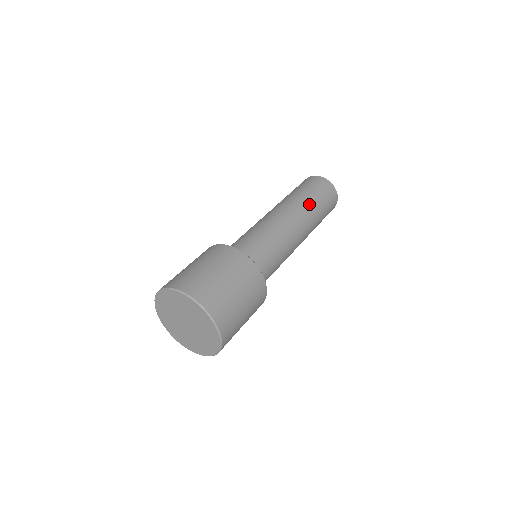
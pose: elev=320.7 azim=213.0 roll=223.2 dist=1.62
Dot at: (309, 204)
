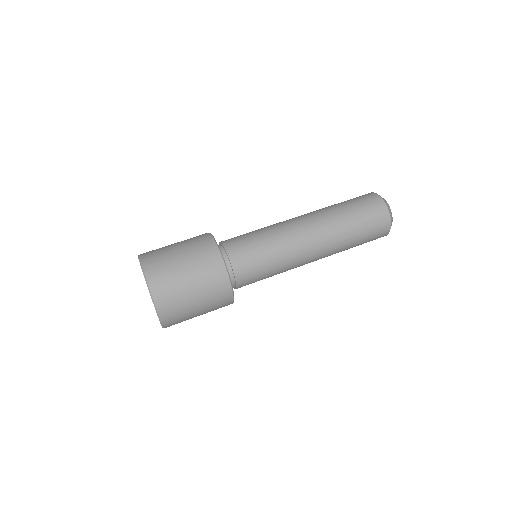
Dot at: (334, 214)
